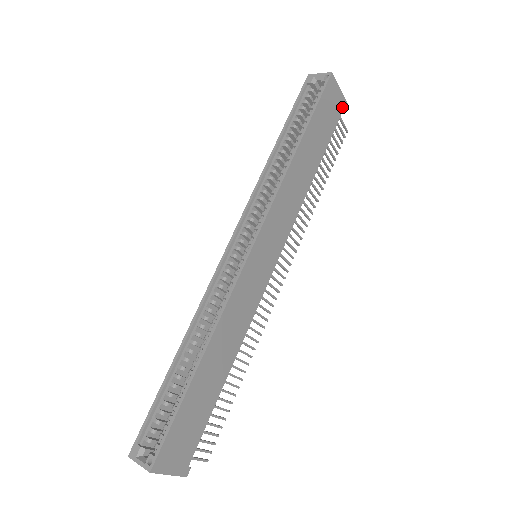
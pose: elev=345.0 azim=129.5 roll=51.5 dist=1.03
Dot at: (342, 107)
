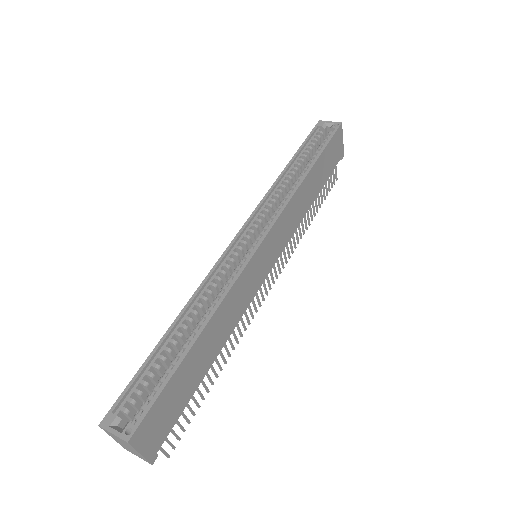
Dot at: (341, 156)
